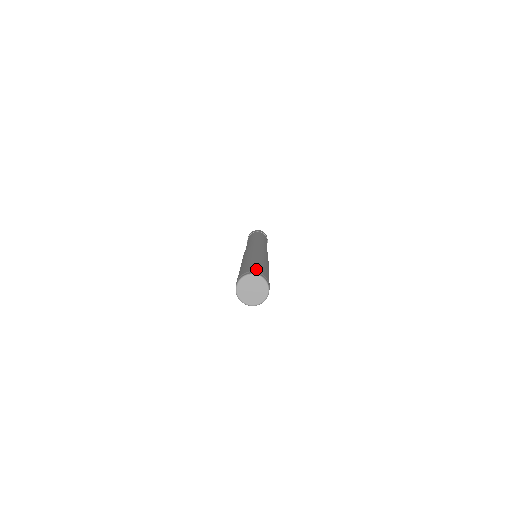
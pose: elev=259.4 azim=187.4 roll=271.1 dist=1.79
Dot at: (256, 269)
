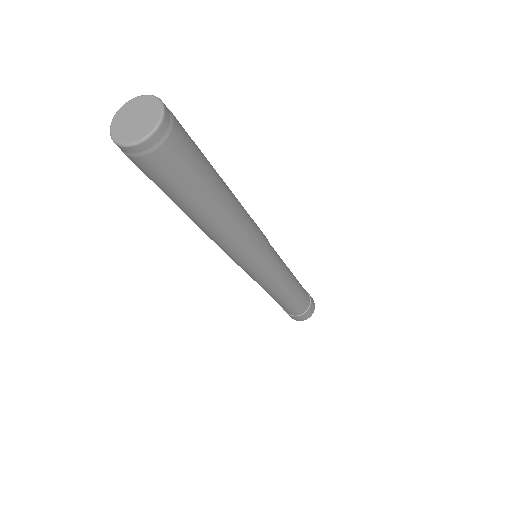
Dot at: occluded
